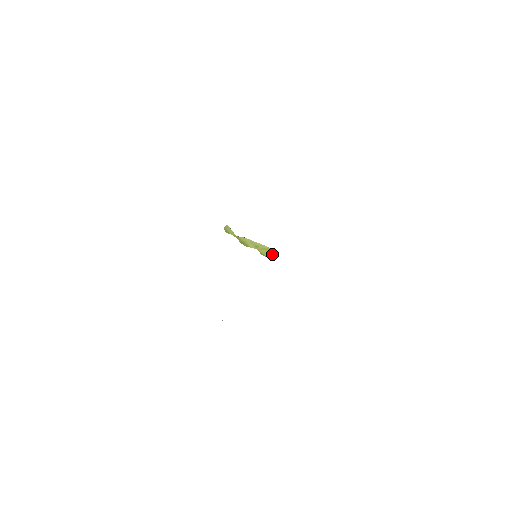
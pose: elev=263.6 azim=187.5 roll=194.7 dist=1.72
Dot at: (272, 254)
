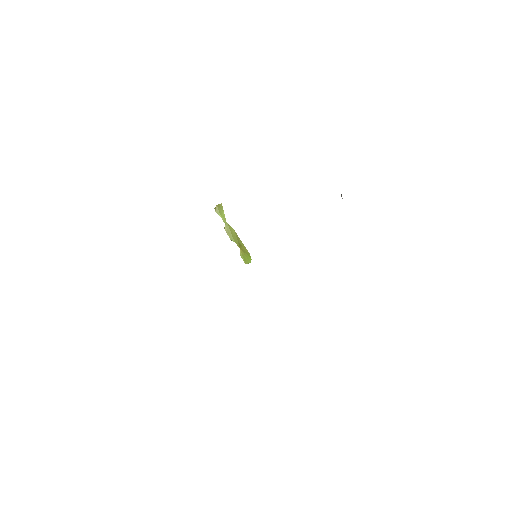
Dot at: (250, 261)
